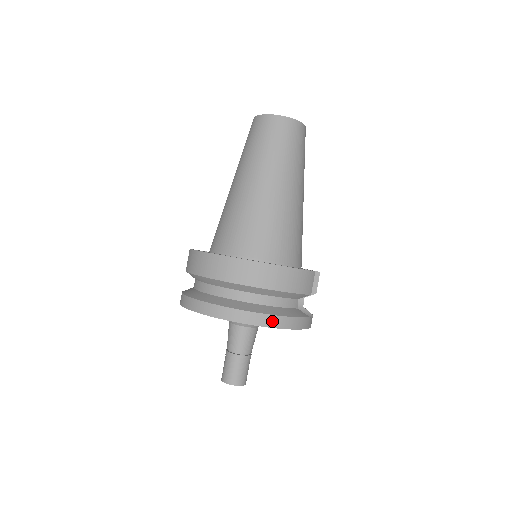
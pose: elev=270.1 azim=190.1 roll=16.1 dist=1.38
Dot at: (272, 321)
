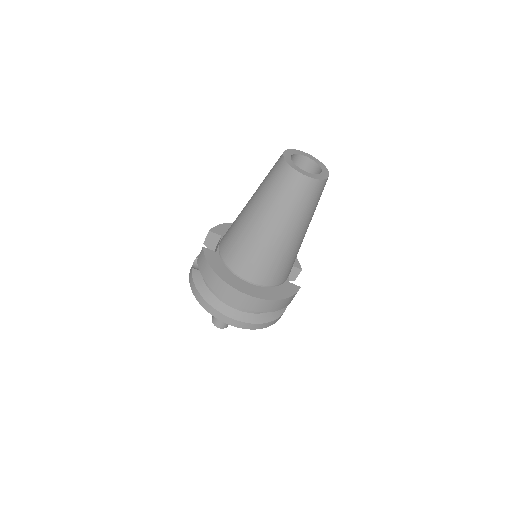
Dot at: (264, 326)
